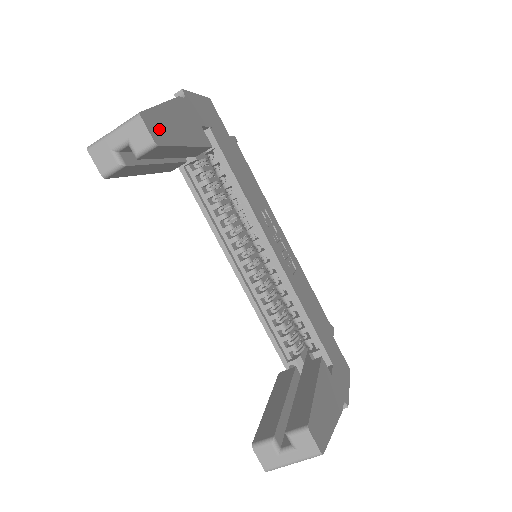
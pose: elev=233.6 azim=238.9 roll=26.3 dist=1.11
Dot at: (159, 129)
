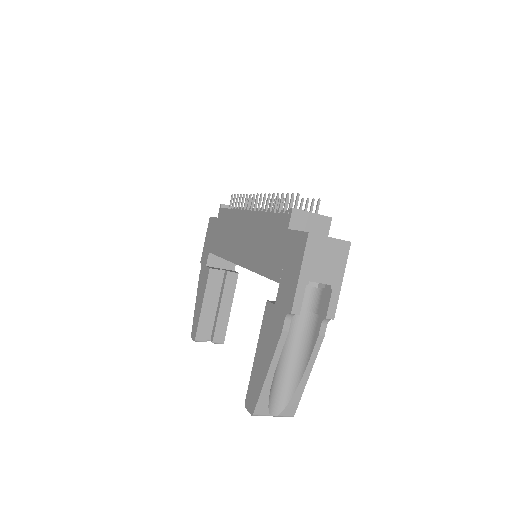
Dot at: occluded
